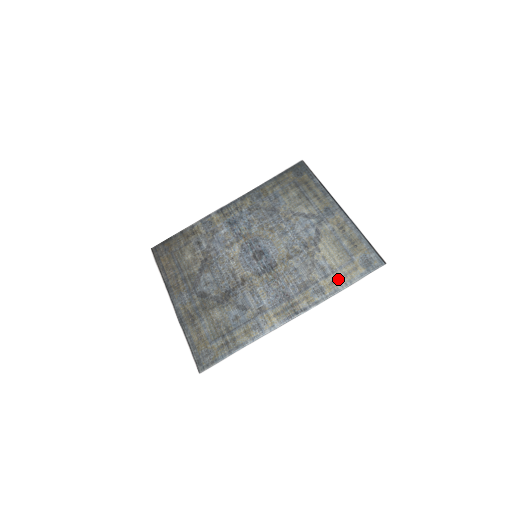
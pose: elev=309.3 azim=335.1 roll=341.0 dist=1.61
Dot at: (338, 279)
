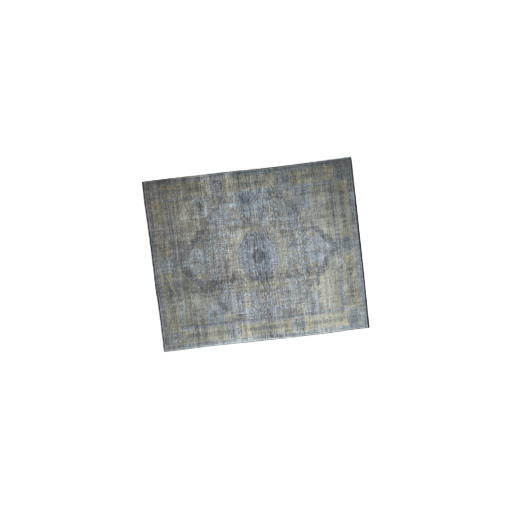
Dot at: (322, 322)
